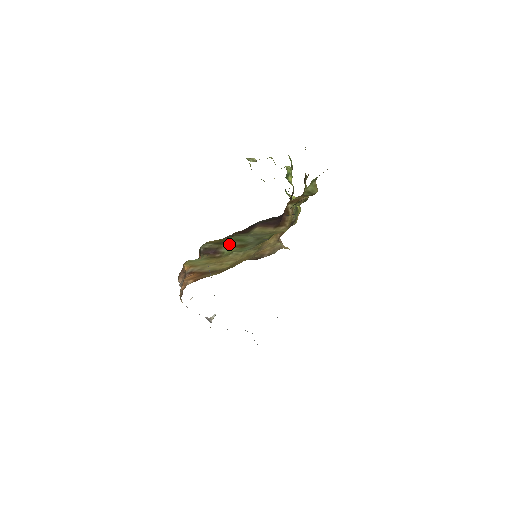
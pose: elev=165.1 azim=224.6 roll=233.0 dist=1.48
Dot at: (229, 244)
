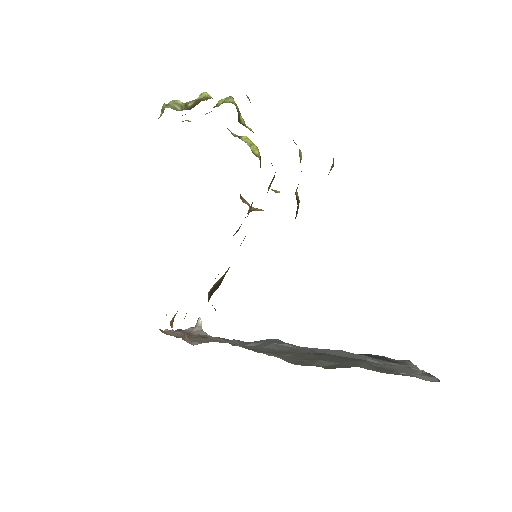
Dot at: occluded
